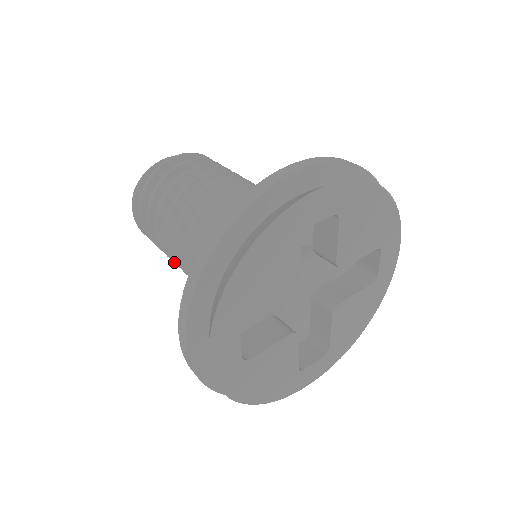
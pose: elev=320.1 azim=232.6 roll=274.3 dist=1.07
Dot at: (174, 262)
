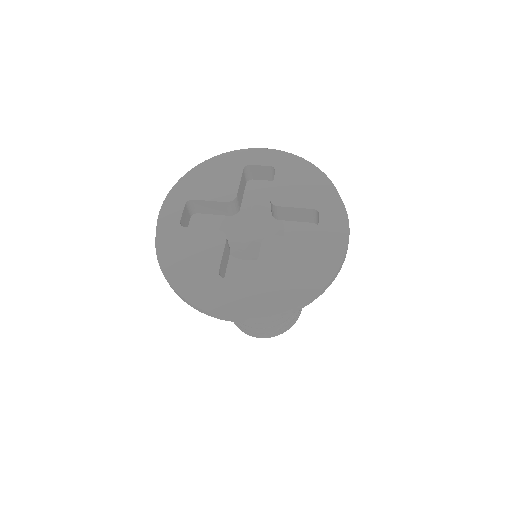
Dot at: occluded
